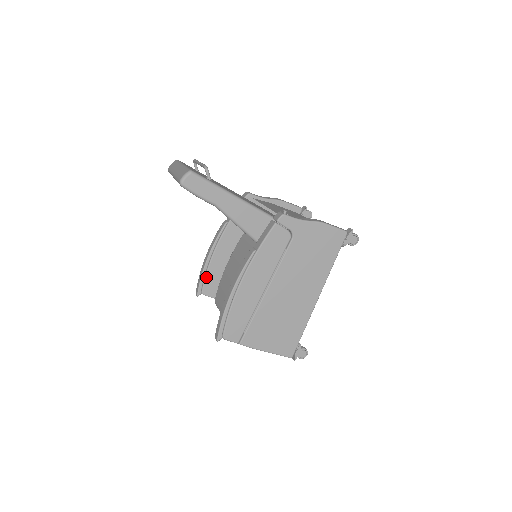
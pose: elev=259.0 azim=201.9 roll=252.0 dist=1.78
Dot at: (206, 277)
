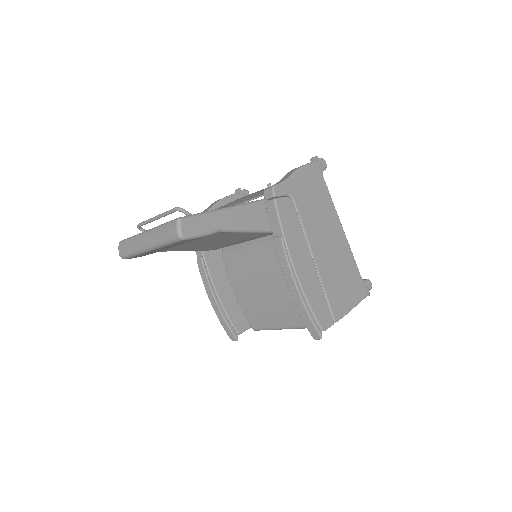
Dot at: (229, 318)
